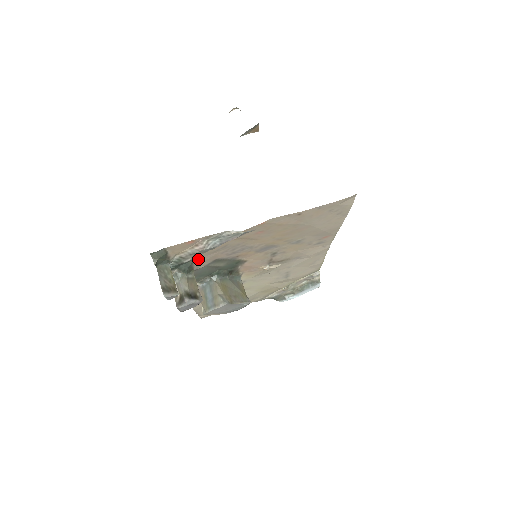
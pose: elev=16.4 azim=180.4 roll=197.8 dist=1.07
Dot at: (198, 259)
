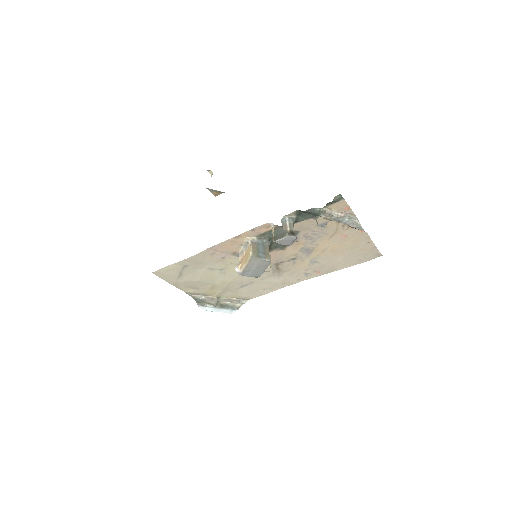
Dot at: (306, 222)
